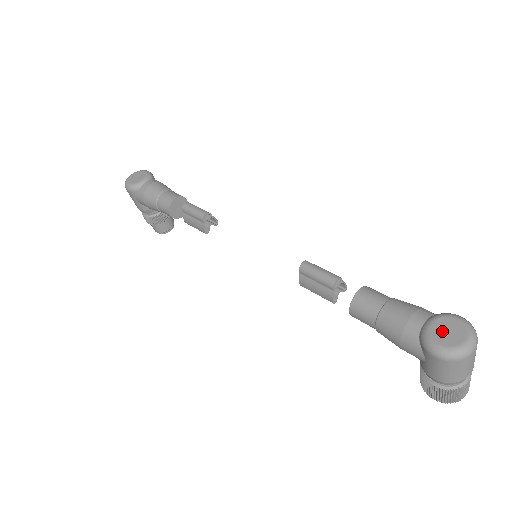
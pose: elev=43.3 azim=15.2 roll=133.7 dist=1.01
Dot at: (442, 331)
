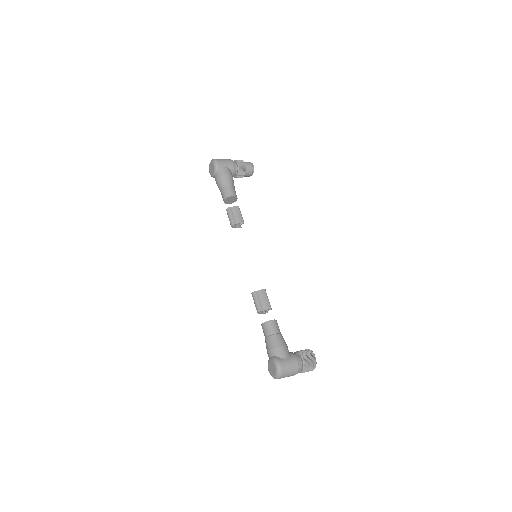
Dot at: (270, 367)
